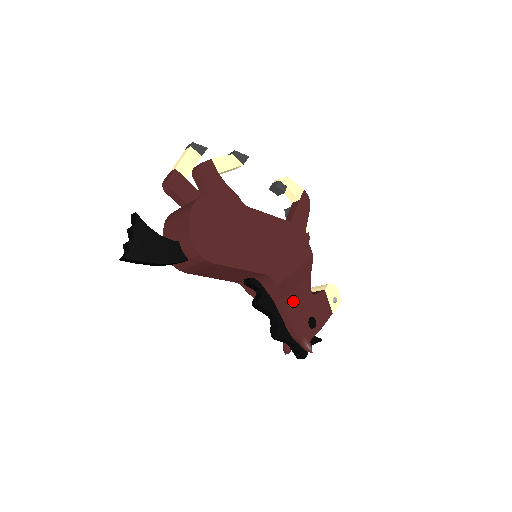
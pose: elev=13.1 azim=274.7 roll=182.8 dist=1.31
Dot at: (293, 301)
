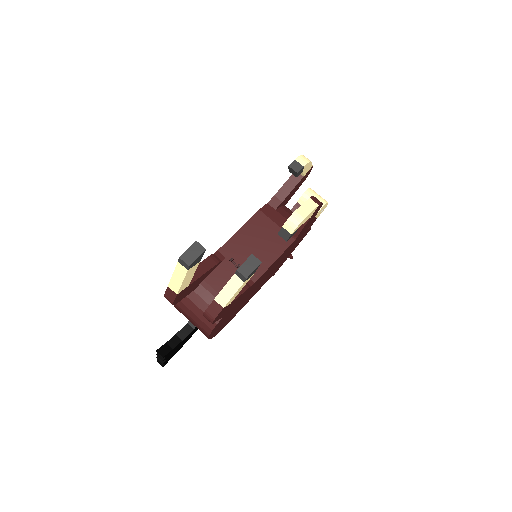
Dot at: occluded
